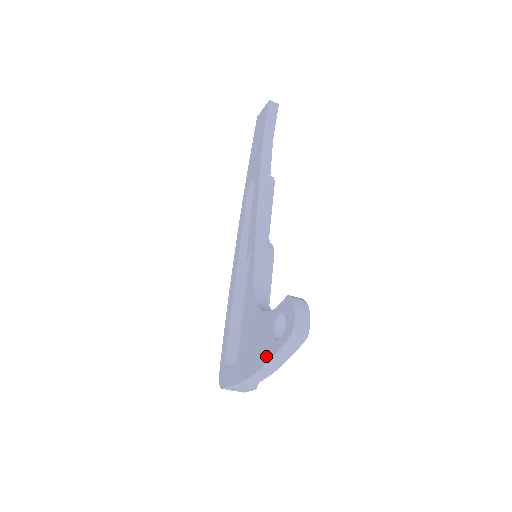
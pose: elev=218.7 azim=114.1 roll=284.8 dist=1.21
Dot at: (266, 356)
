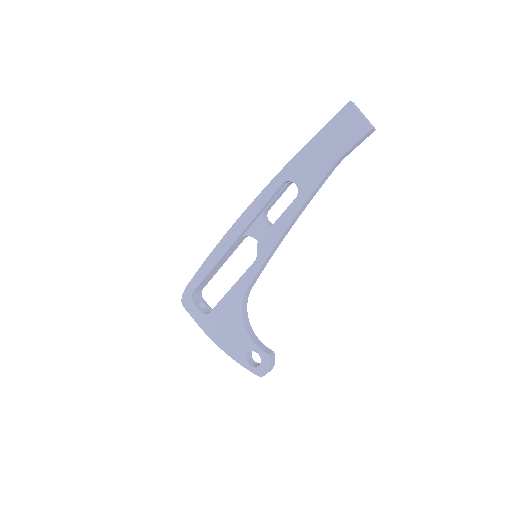
Dot at: (235, 357)
